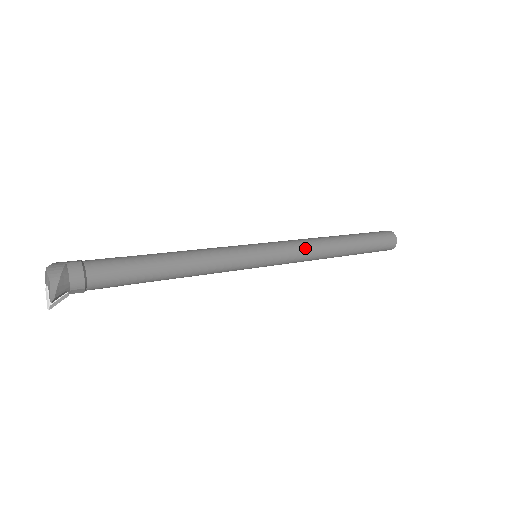
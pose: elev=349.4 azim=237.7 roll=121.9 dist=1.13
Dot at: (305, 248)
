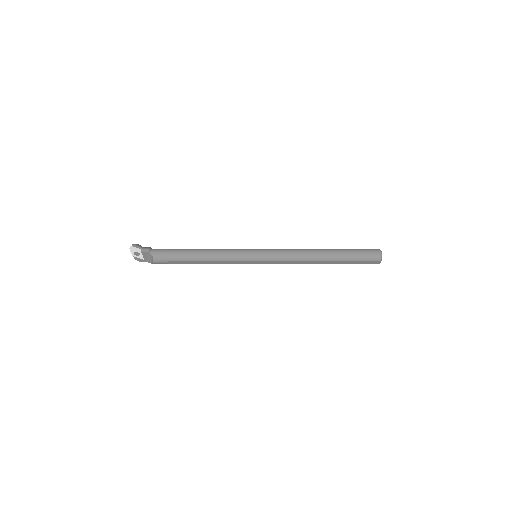
Dot at: occluded
